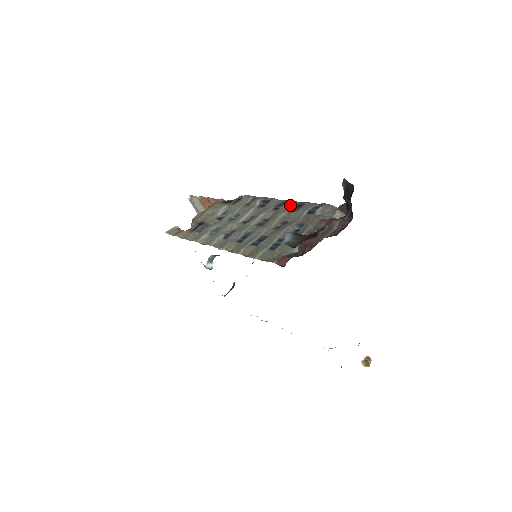
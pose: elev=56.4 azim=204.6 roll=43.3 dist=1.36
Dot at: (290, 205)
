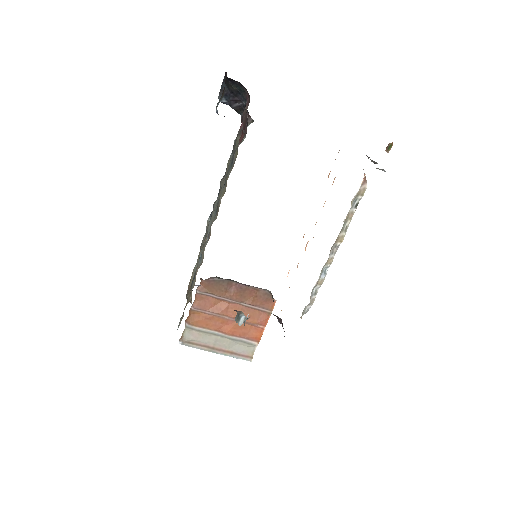
Dot at: (223, 178)
